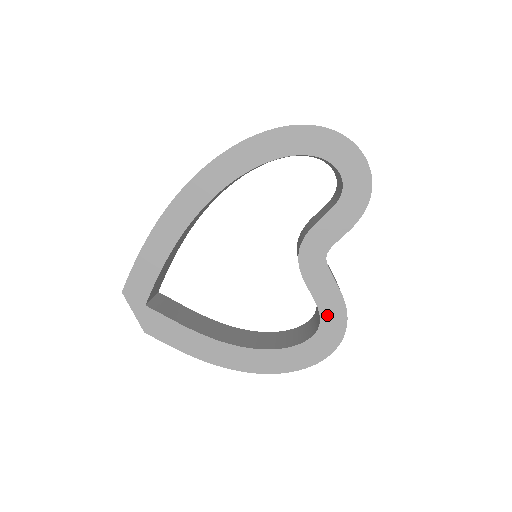
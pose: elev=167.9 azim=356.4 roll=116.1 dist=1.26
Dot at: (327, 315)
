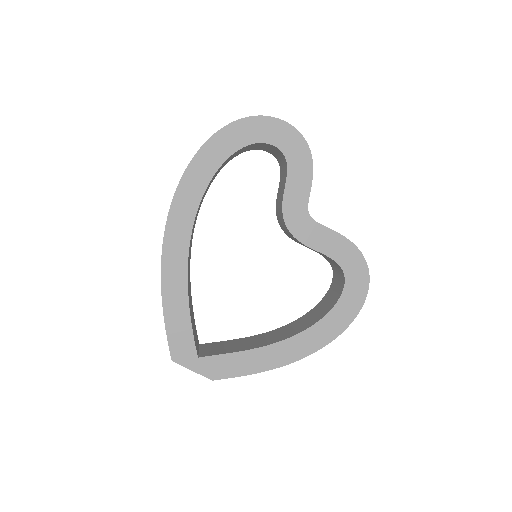
Dot at: (343, 260)
